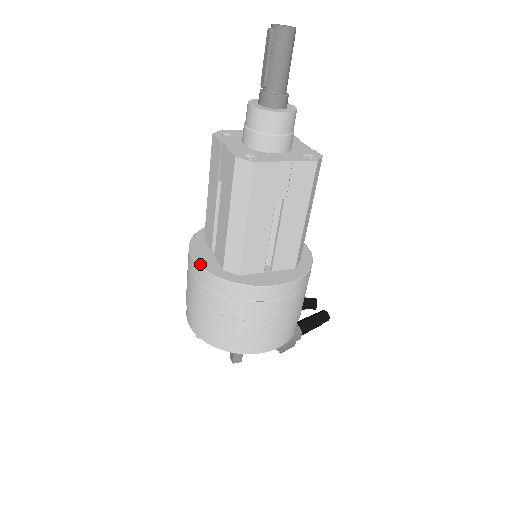
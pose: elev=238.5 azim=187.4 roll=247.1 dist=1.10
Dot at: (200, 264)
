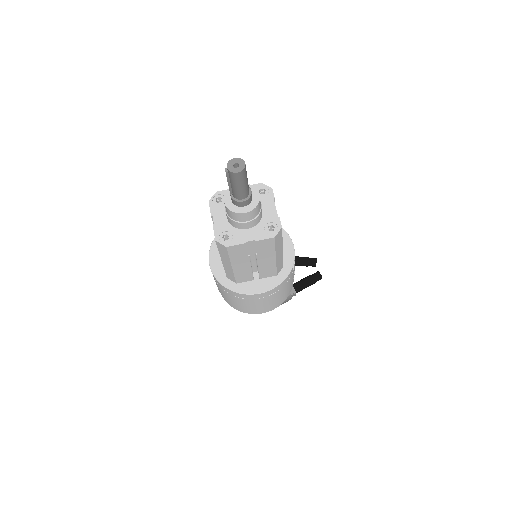
Dot at: (213, 272)
